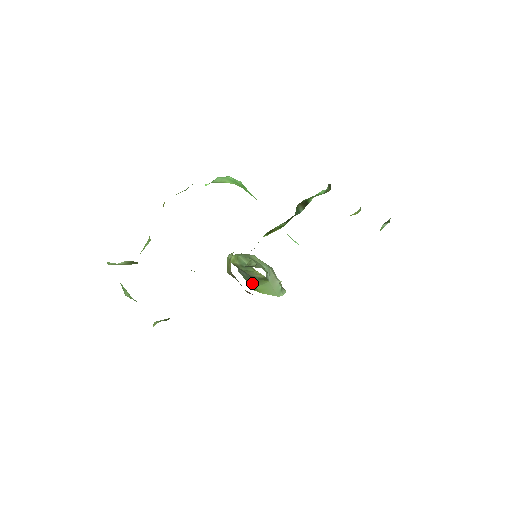
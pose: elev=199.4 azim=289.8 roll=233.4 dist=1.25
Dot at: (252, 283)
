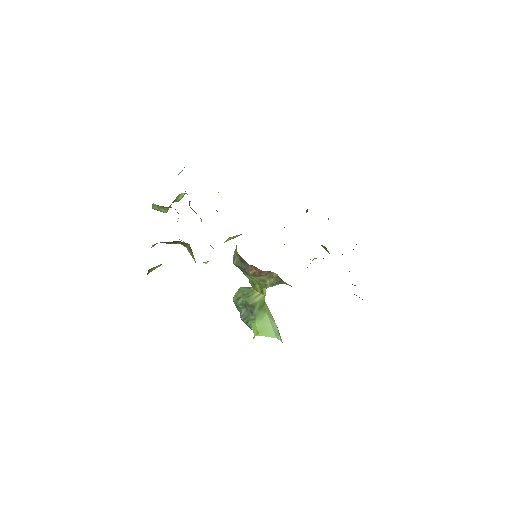
Dot at: (252, 321)
